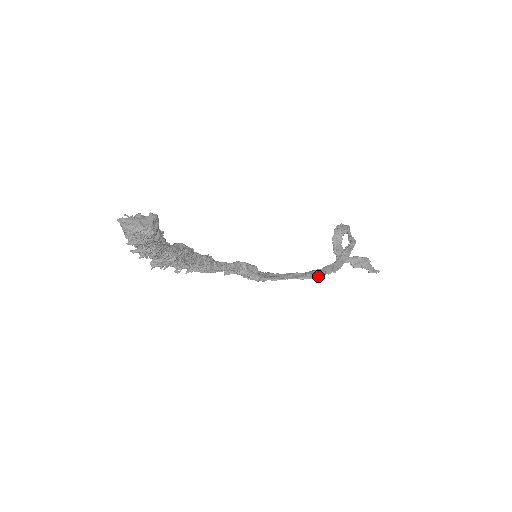
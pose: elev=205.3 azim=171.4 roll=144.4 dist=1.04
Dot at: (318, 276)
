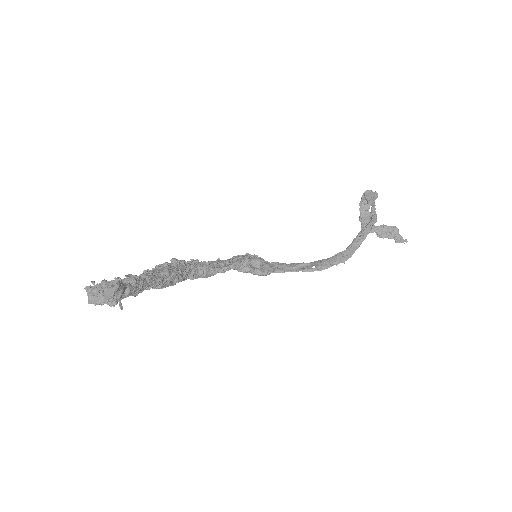
Dot at: (324, 268)
